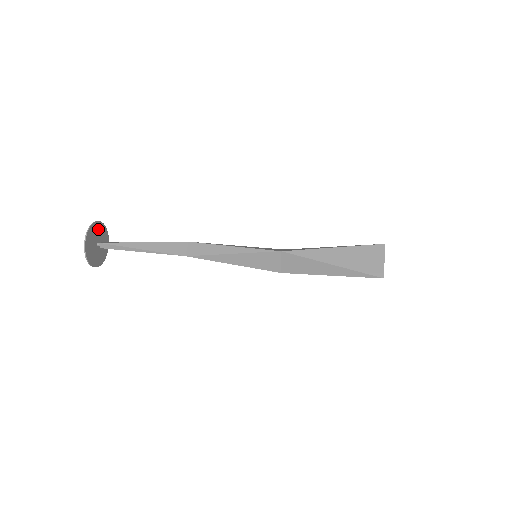
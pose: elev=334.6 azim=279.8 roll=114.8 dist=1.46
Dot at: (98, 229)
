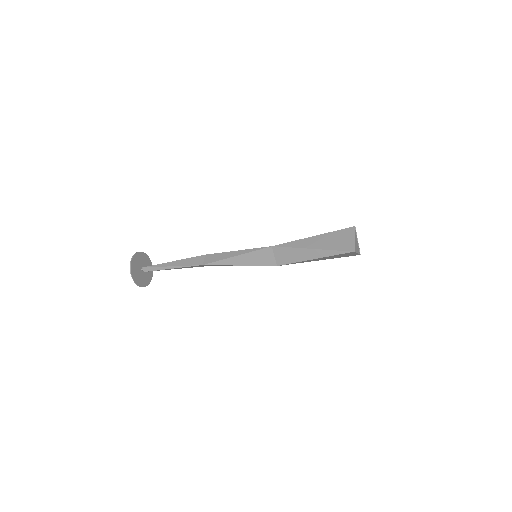
Dot at: (142, 258)
